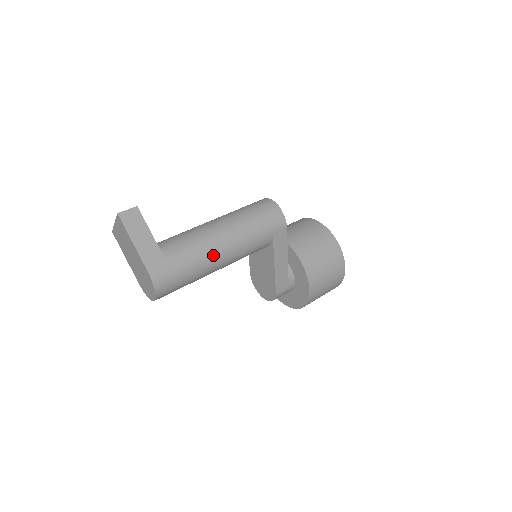
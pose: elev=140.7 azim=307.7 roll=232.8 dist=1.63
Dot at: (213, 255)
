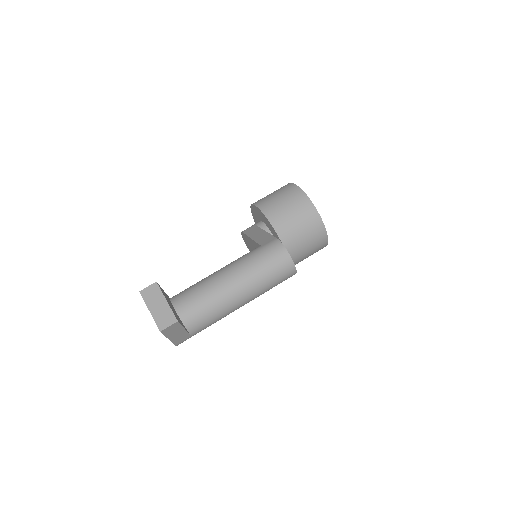
Dot at: occluded
